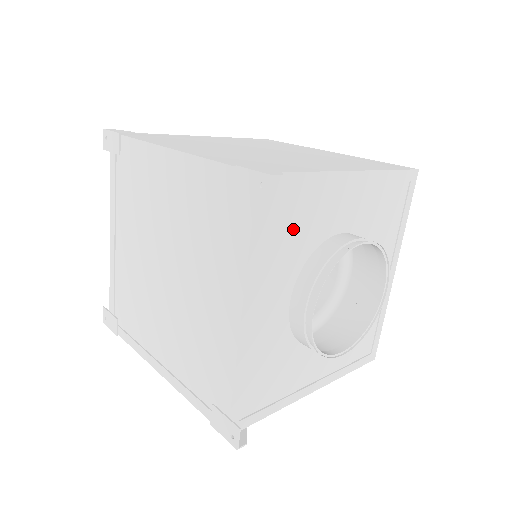
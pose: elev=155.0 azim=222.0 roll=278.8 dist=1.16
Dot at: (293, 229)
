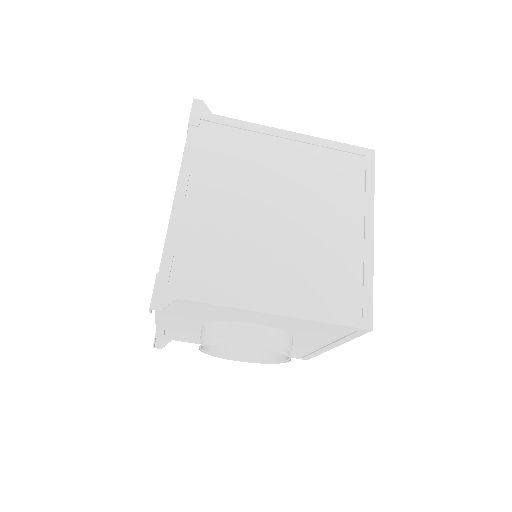
Dot at: (199, 312)
